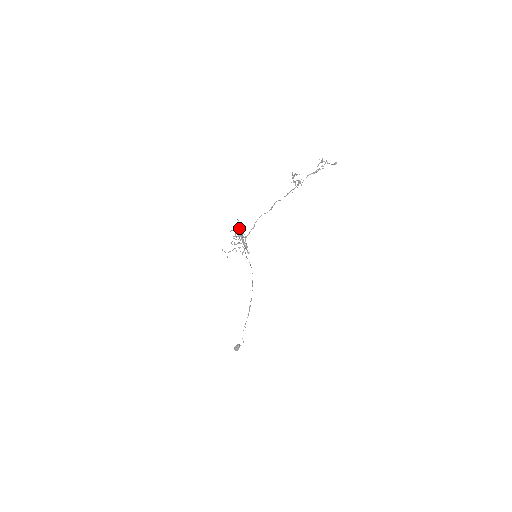
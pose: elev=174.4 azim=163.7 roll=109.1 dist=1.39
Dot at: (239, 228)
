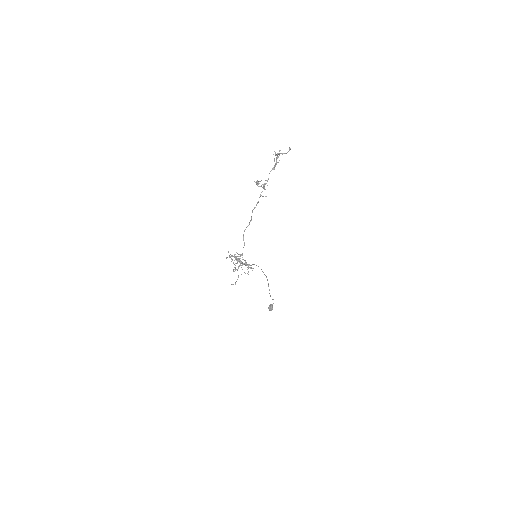
Dot at: (233, 256)
